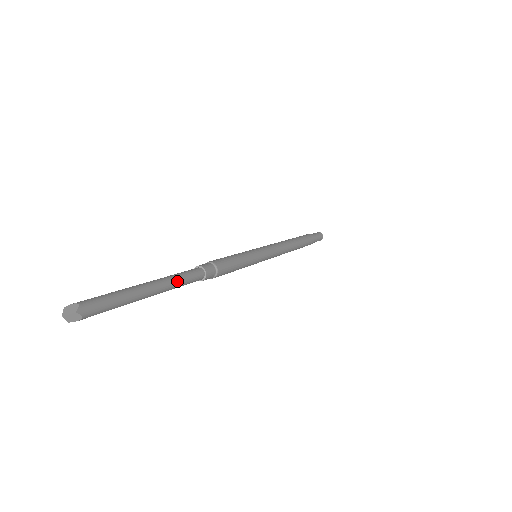
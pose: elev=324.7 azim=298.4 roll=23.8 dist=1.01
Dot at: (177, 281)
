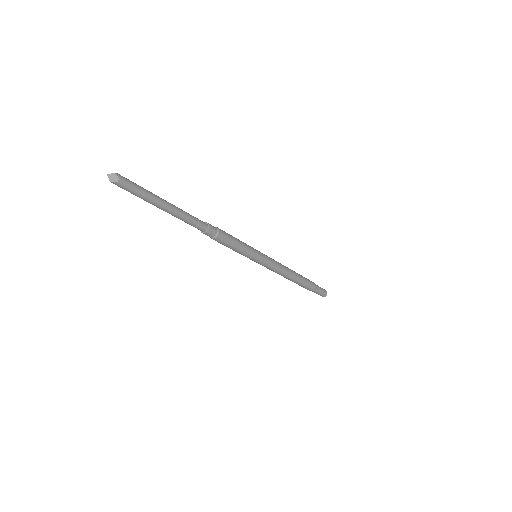
Dot at: (186, 213)
